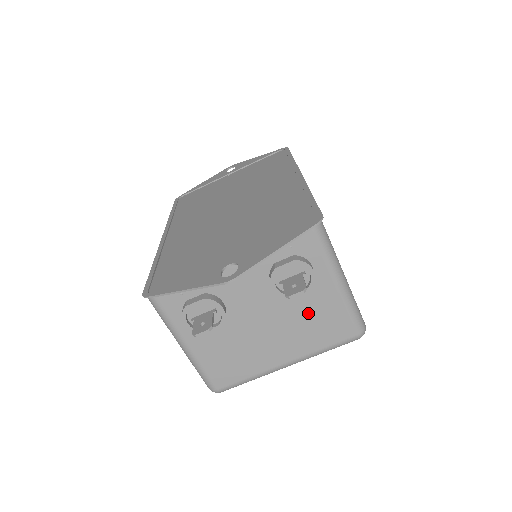
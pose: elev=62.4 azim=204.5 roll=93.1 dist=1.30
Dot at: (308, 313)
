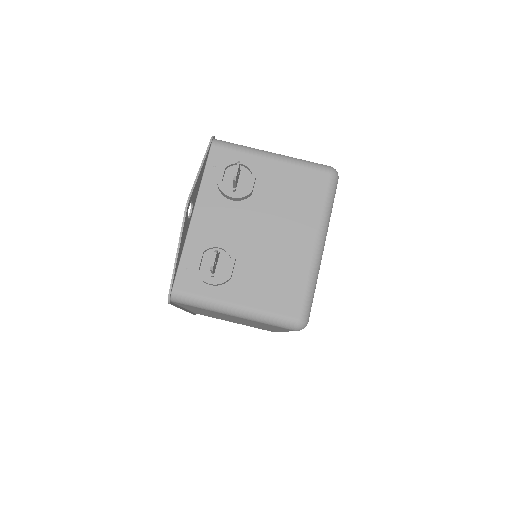
Dot at: (279, 194)
